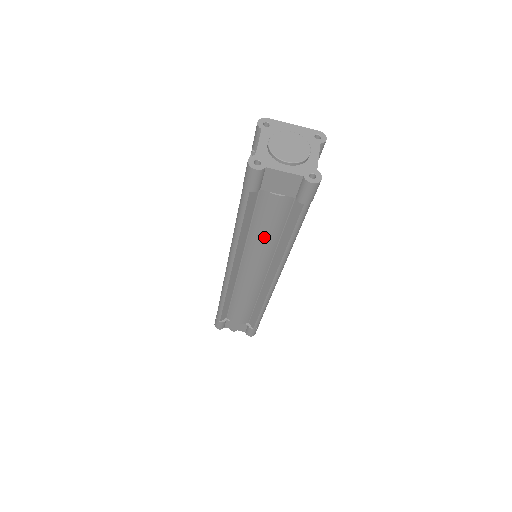
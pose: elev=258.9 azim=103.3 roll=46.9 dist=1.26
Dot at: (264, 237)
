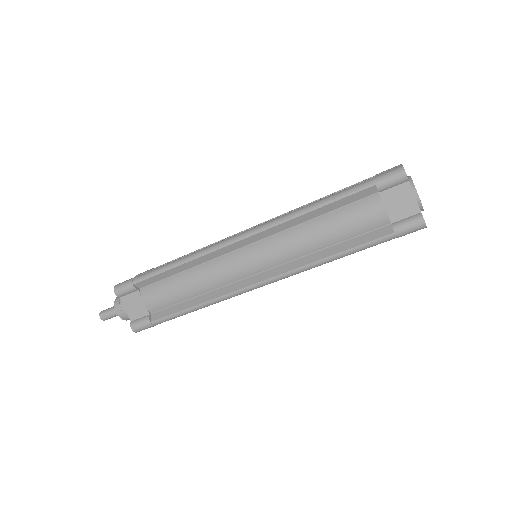
Dot at: (320, 234)
